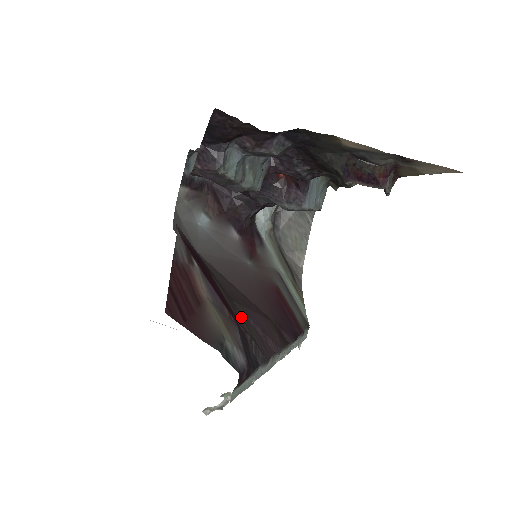
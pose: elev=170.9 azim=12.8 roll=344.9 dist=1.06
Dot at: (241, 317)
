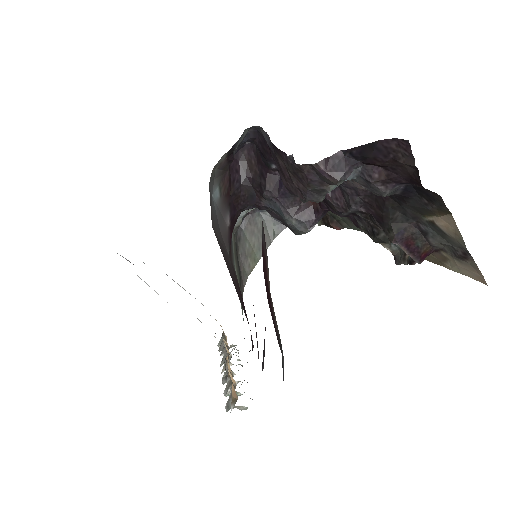
Dot at: occluded
